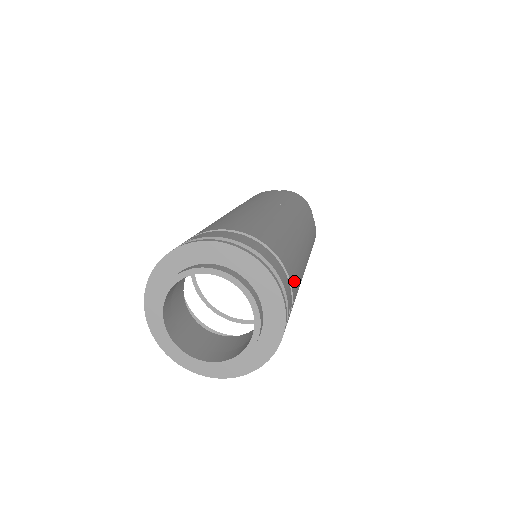
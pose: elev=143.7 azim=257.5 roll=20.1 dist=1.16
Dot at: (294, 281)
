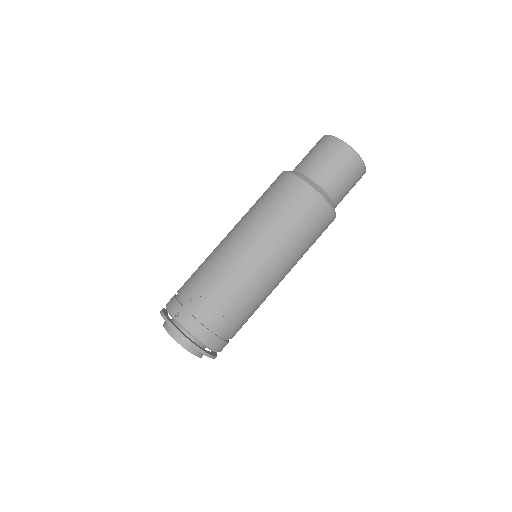
Dot at: (238, 330)
